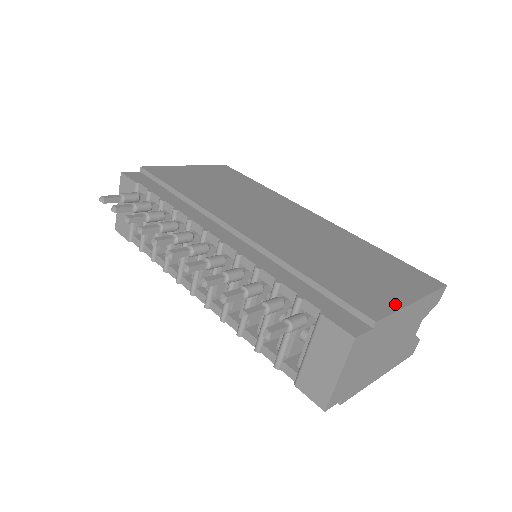
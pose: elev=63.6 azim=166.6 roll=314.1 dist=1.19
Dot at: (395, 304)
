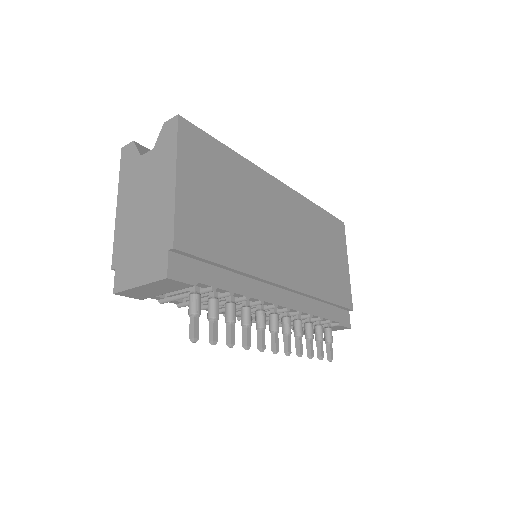
Dot at: (348, 281)
